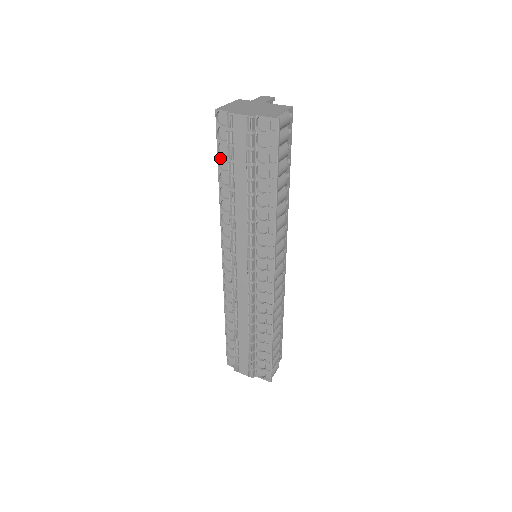
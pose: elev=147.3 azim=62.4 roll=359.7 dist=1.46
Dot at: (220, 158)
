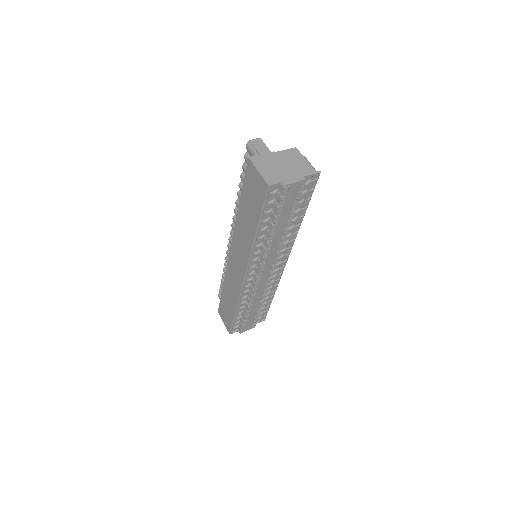
Dot at: (262, 215)
